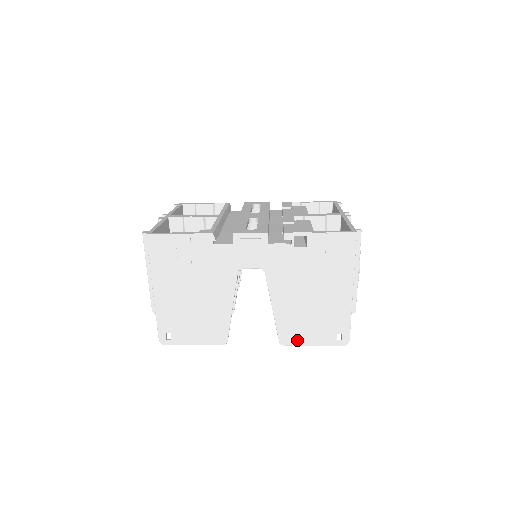
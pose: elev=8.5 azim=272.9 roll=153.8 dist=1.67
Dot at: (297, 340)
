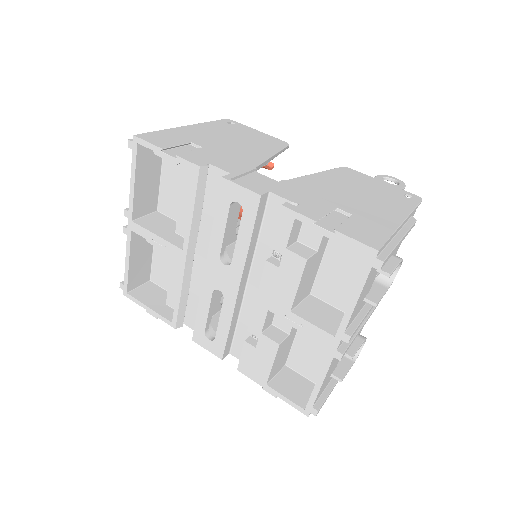
Dot at: occluded
